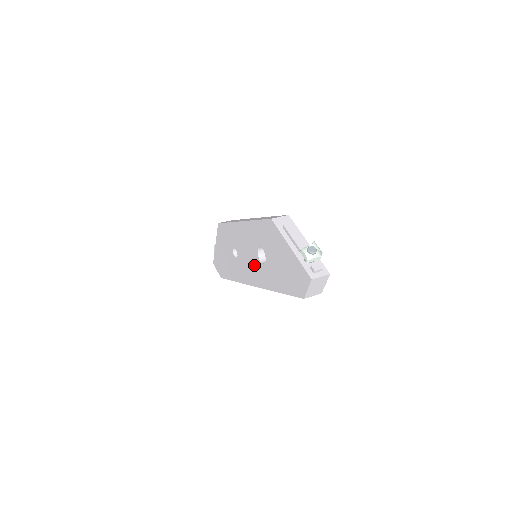
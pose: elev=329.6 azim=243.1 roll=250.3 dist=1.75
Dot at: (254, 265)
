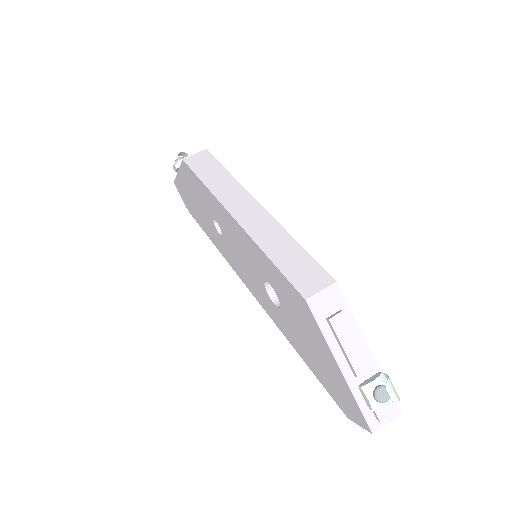
Dot at: (255, 282)
